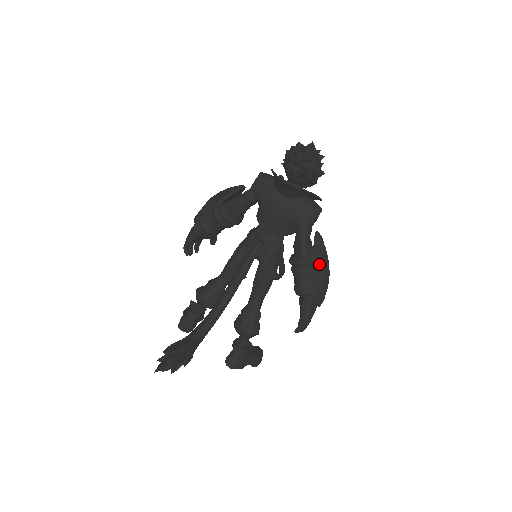
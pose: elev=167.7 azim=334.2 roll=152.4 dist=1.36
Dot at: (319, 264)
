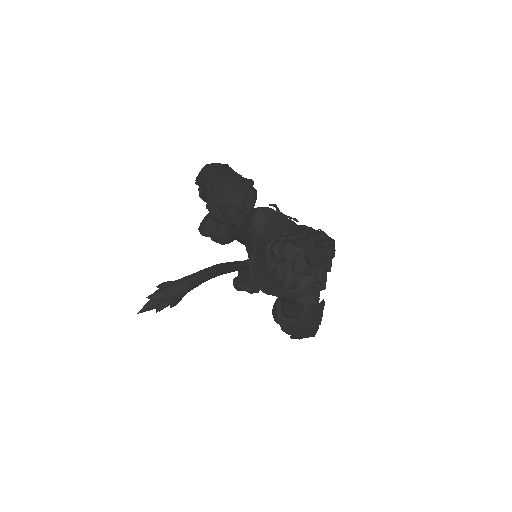
Dot at: (299, 333)
